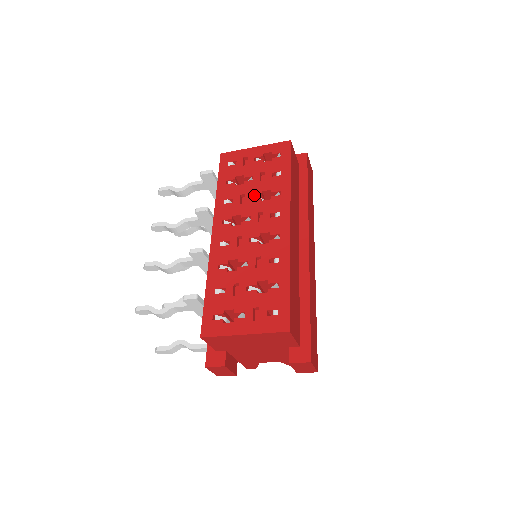
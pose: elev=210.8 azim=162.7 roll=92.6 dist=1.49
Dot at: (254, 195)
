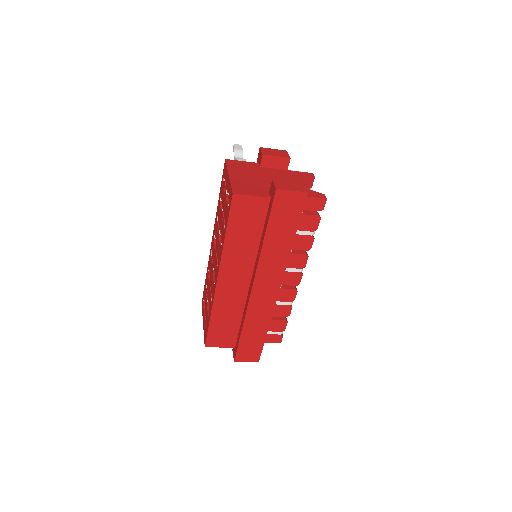
Dot at: occluded
